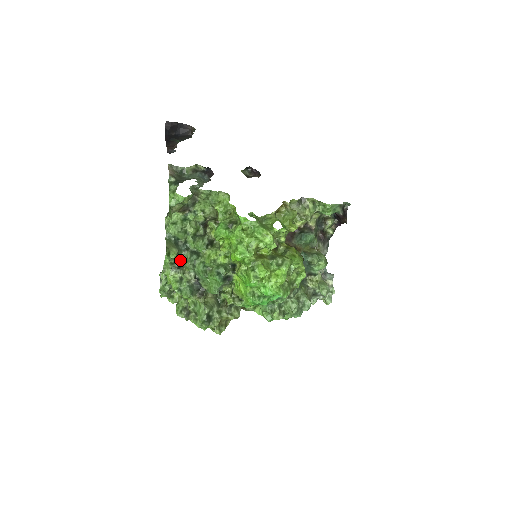
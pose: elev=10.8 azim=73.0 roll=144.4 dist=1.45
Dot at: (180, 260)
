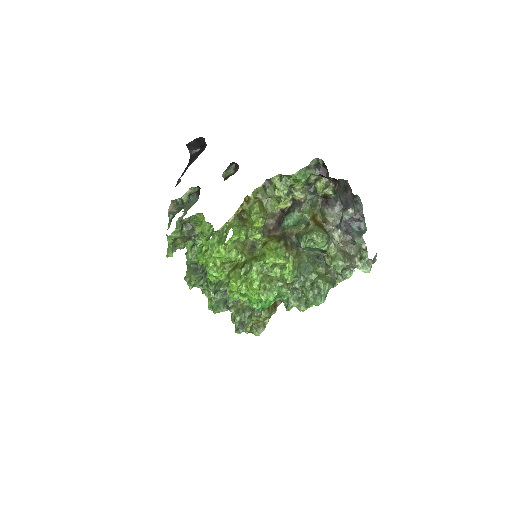
Dot at: occluded
